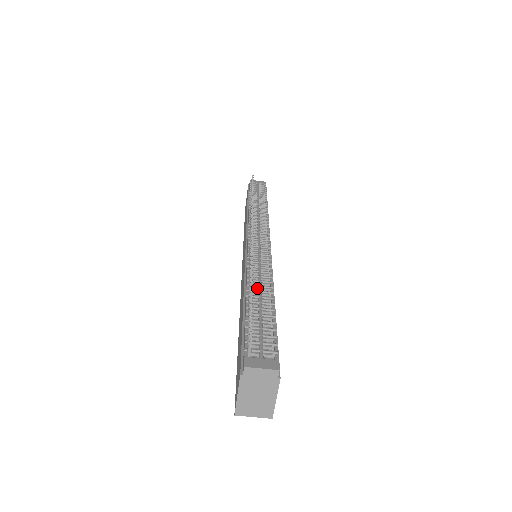
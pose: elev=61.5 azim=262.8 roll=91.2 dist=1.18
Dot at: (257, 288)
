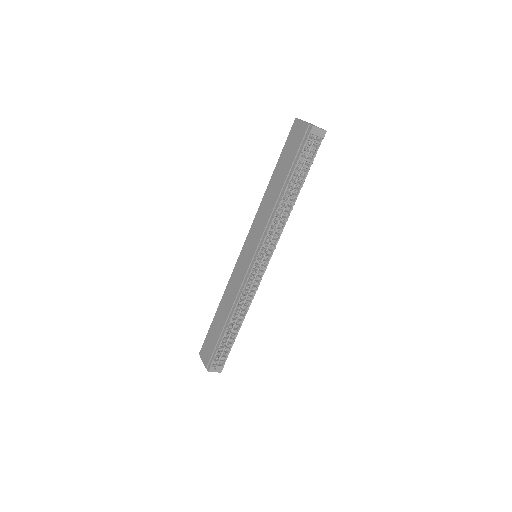
Dot at: occluded
